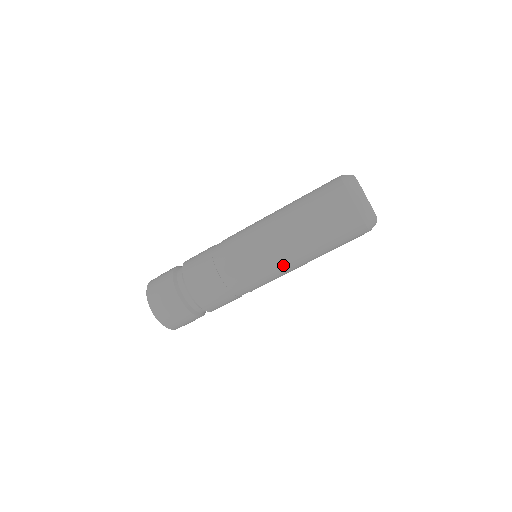
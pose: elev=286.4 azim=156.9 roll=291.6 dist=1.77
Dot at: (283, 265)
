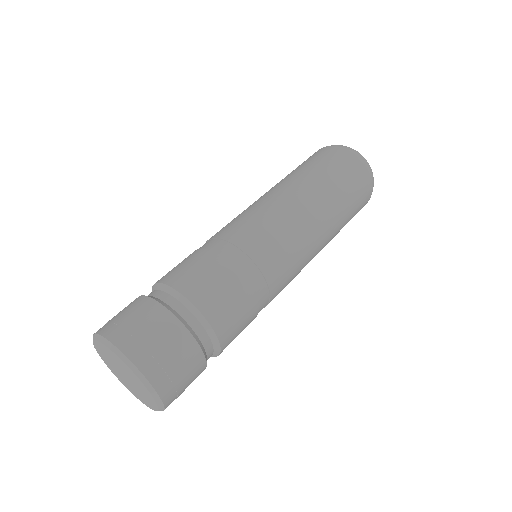
Dot at: (300, 225)
